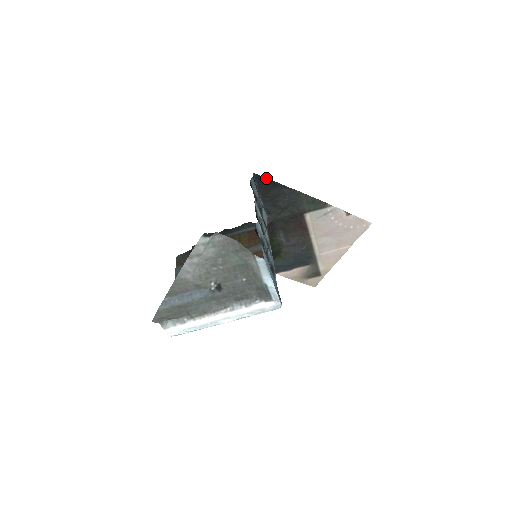
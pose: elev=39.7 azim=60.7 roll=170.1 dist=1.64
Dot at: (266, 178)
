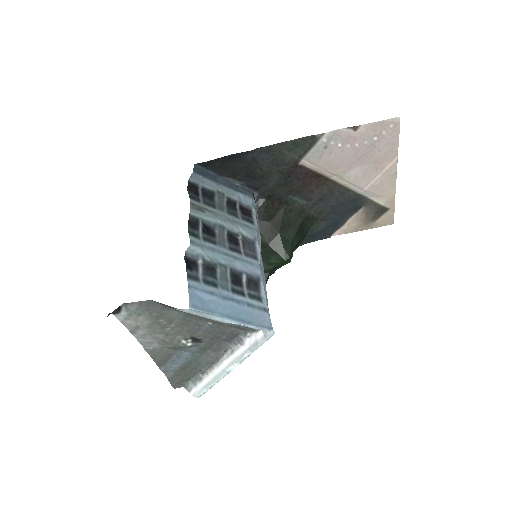
Dot at: (214, 159)
